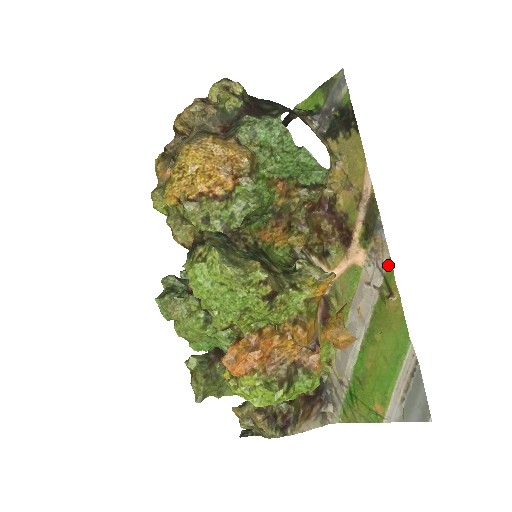
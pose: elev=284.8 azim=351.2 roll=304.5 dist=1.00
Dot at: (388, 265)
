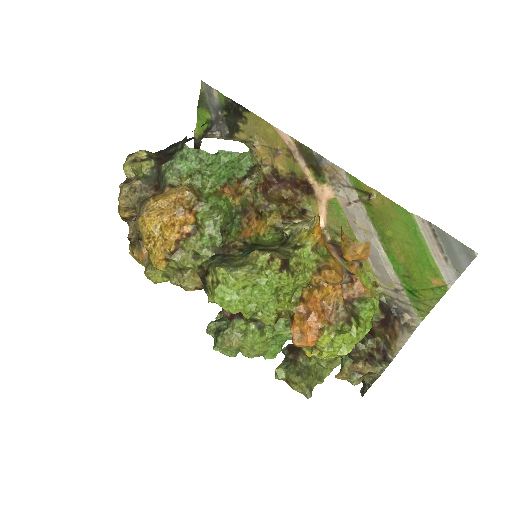
Dot at: (349, 178)
